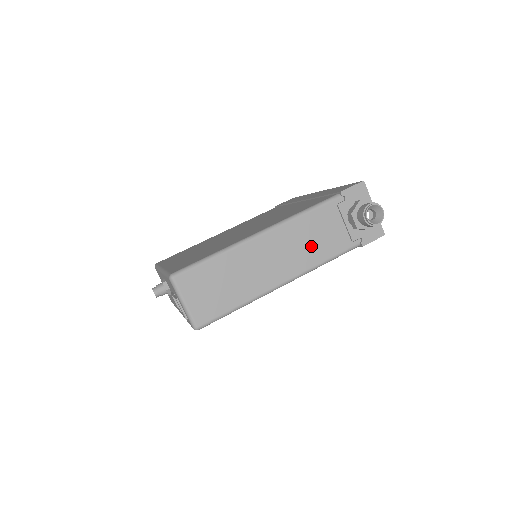
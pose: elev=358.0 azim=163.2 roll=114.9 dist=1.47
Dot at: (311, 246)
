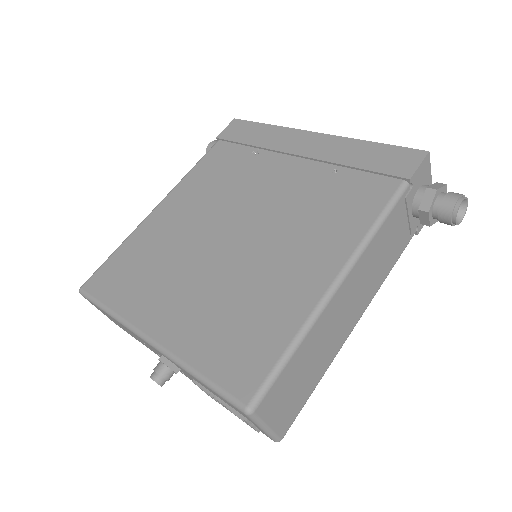
Dot at: (380, 265)
